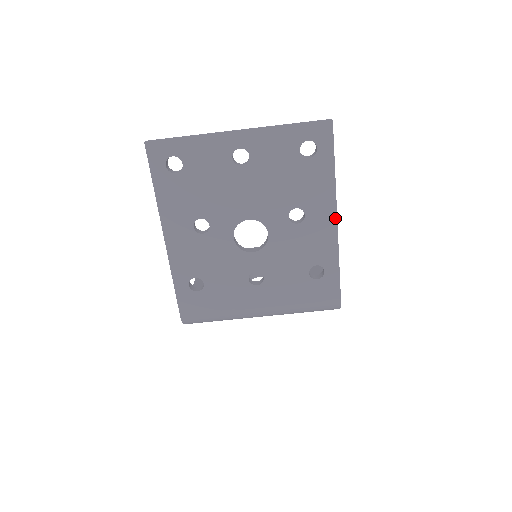
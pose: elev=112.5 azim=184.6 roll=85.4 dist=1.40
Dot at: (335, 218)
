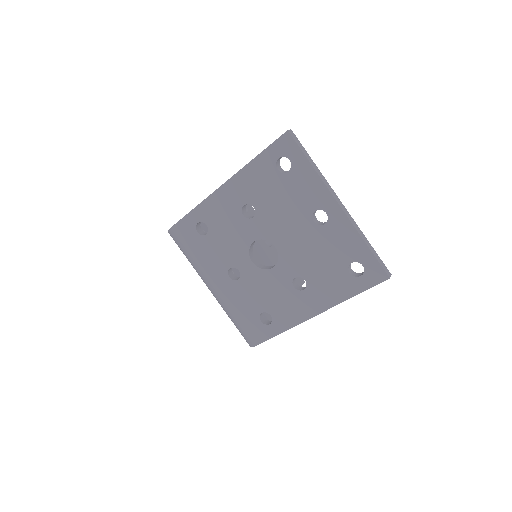
Dot at: (315, 314)
